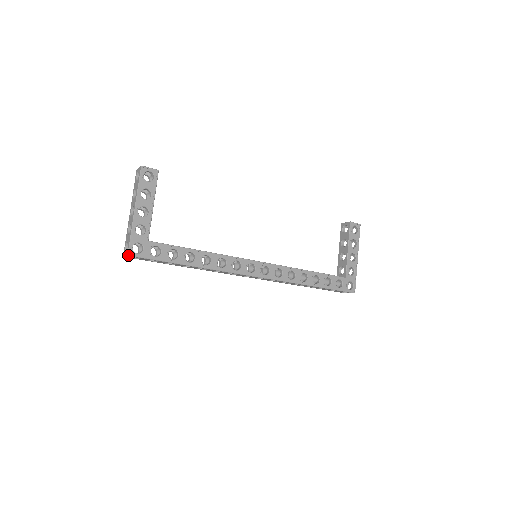
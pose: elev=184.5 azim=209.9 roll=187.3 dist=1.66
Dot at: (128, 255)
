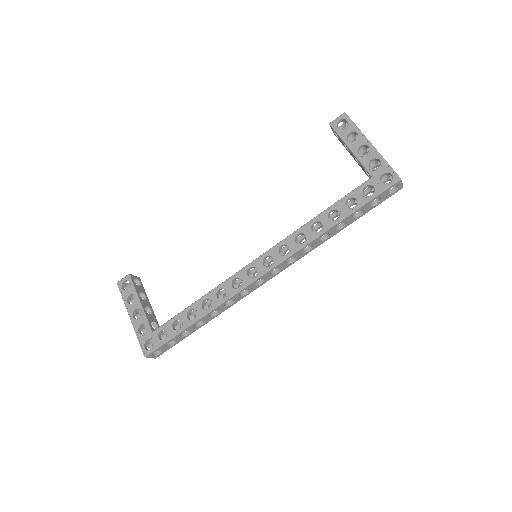
Dot at: occluded
